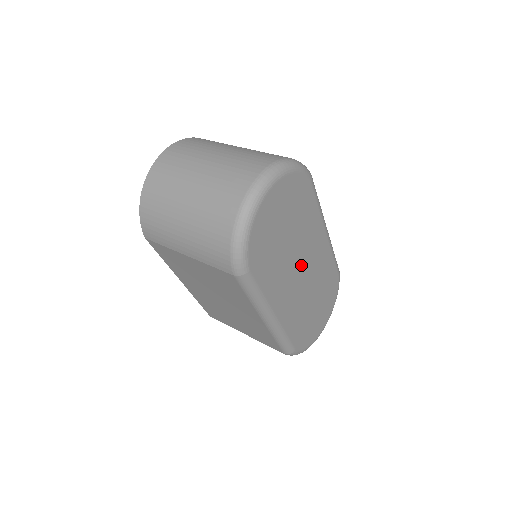
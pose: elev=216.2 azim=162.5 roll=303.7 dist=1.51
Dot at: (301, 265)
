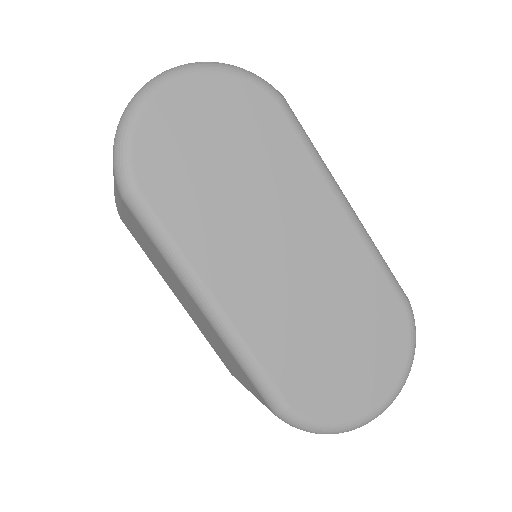
Dot at: (278, 236)
